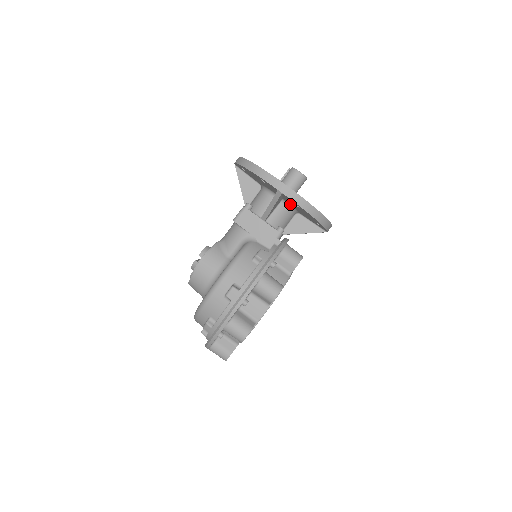
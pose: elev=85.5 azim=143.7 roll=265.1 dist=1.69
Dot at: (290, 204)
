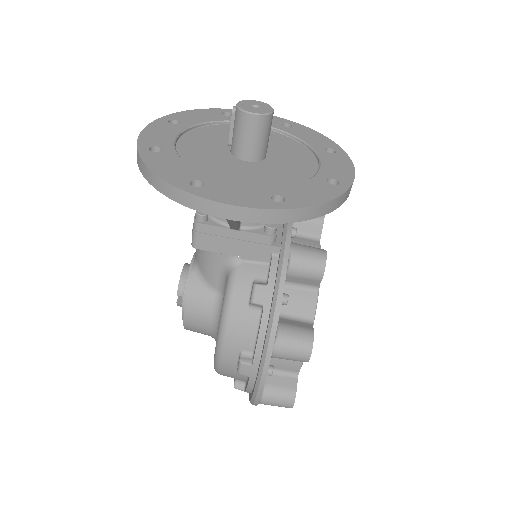
Dot at: occluded
